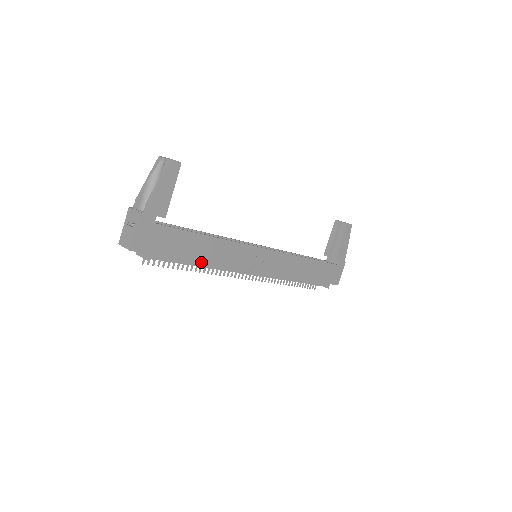
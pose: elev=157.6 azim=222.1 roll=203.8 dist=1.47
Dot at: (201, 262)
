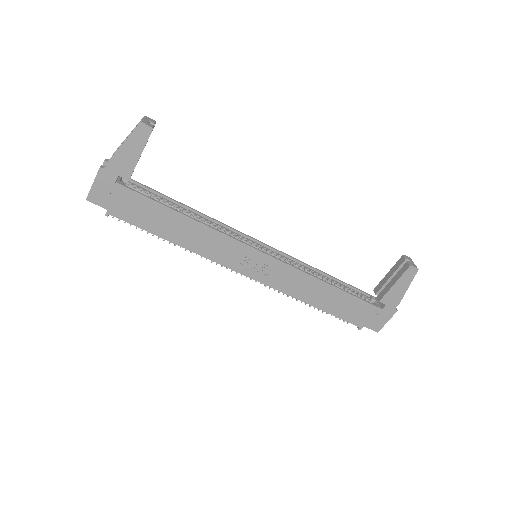
Dot at: (170, 238)
